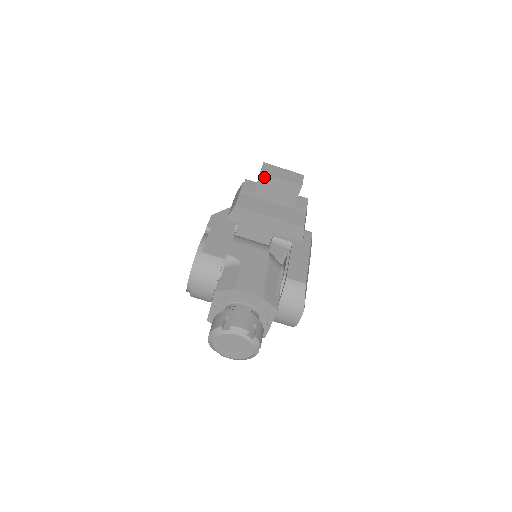
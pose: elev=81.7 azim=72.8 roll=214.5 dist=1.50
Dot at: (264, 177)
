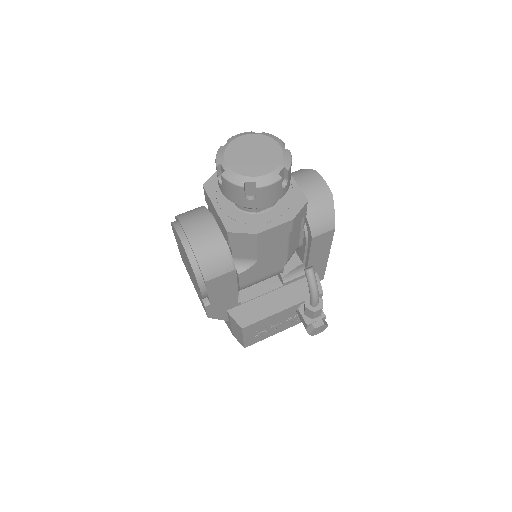
Dot at: occluded
